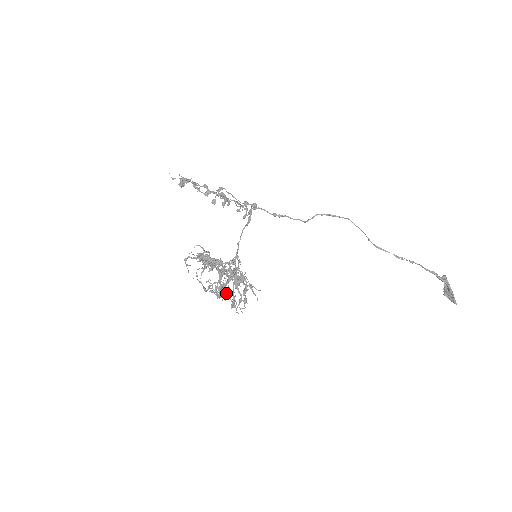
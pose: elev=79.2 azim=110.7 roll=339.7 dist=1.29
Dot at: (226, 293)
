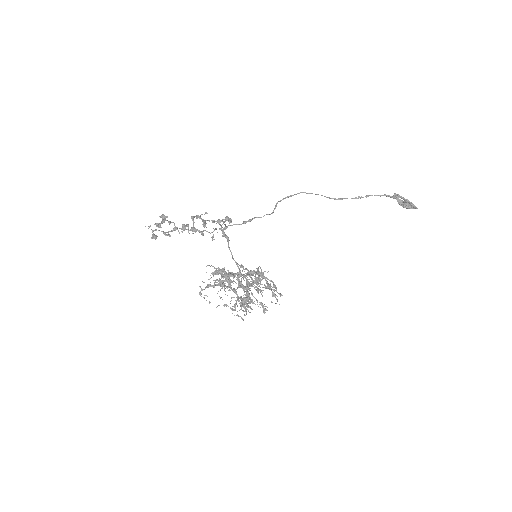
Dot at: occluded
